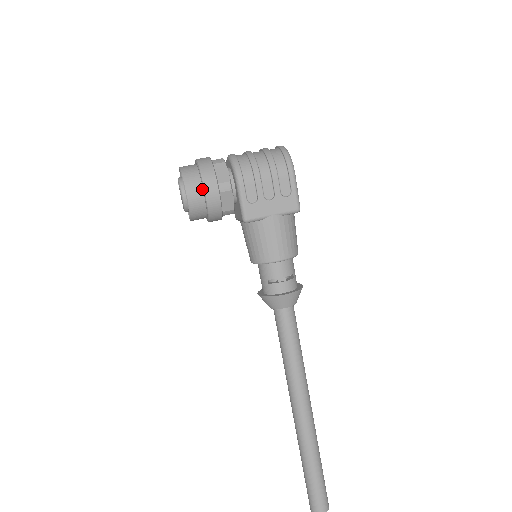
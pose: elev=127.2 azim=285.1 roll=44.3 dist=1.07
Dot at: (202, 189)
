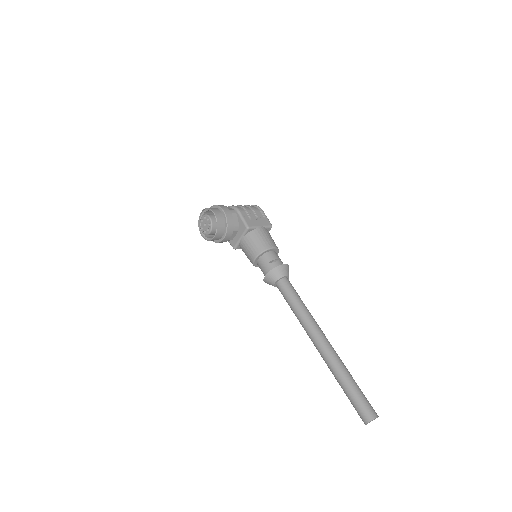
Dot at: (221, 212)
